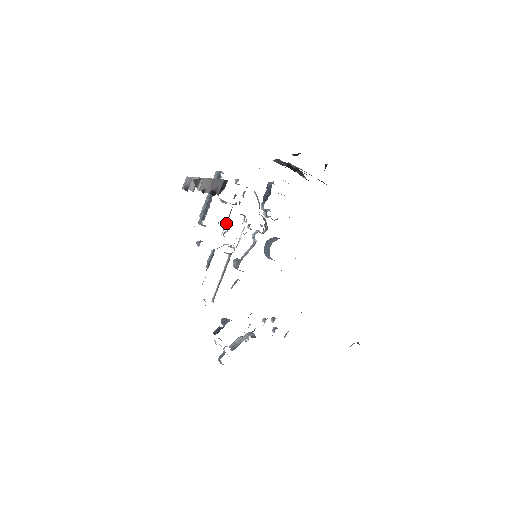
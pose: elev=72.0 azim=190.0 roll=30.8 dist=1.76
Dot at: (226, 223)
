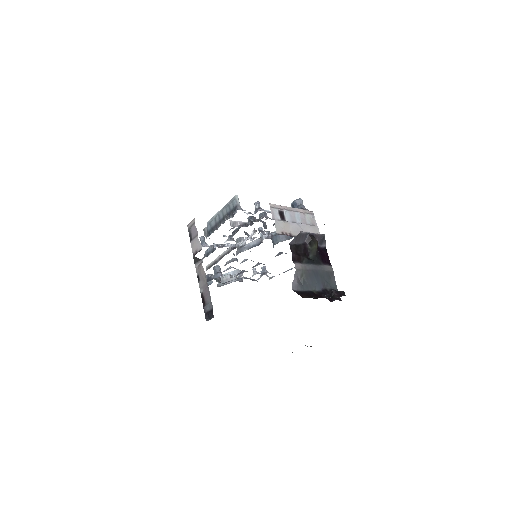
Dot at: (232, 236)
